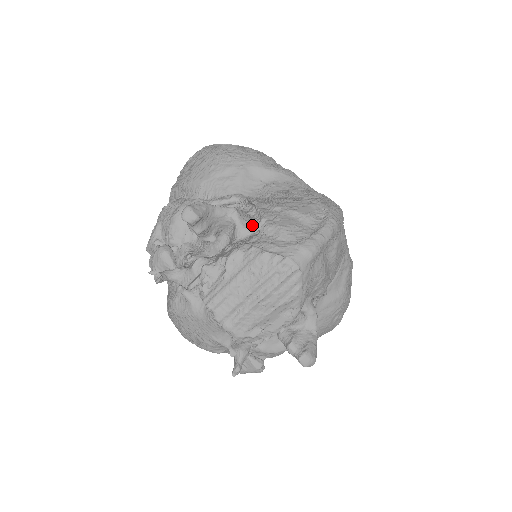
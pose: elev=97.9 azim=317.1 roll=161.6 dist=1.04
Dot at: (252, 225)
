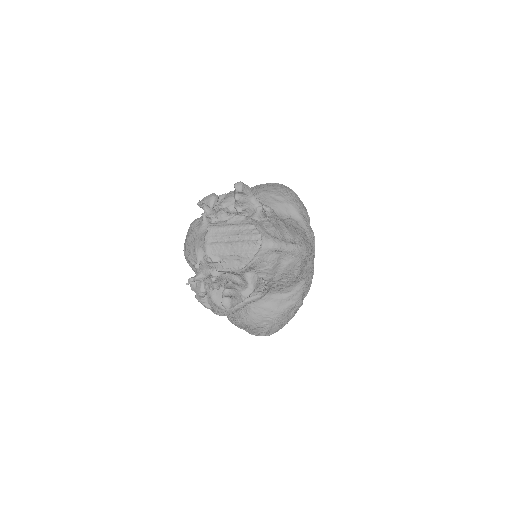
Dot at: occluded
